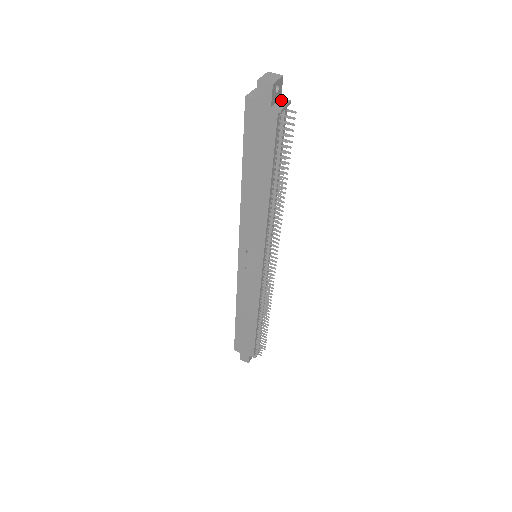
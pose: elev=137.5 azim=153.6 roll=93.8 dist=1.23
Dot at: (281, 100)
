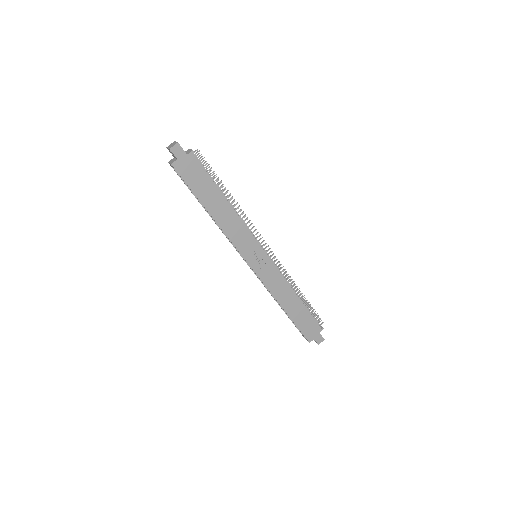
Dot at: occluded
